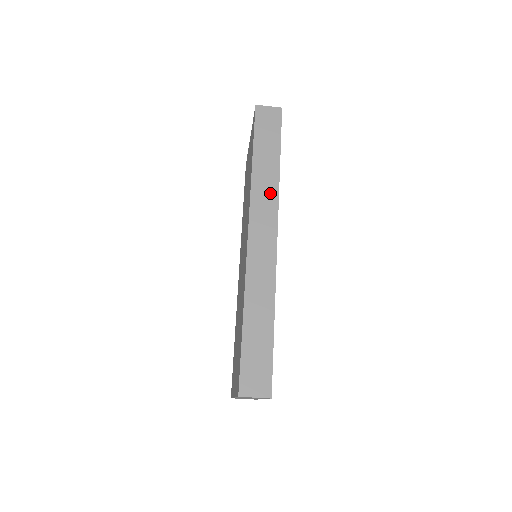
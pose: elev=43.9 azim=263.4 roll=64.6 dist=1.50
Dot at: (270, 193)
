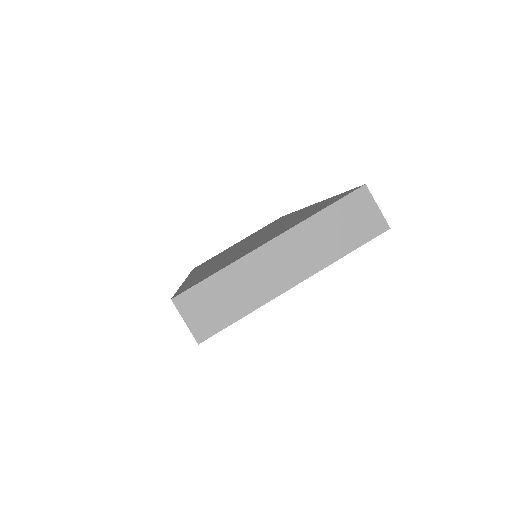
Dot at: occluded
